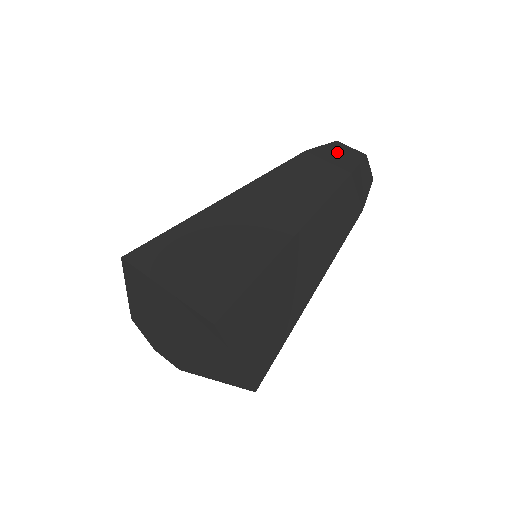
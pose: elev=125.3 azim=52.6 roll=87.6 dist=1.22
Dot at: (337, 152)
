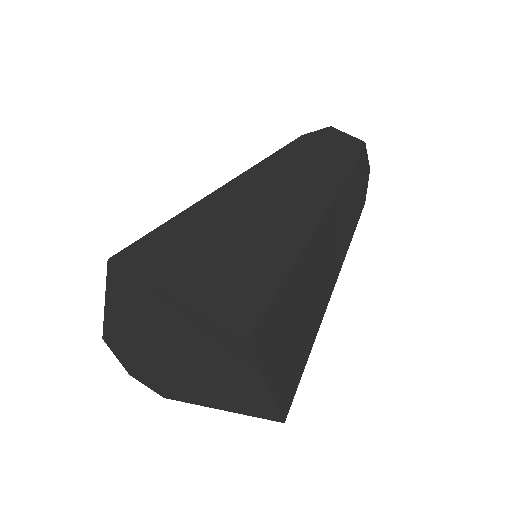
Dot at: (335, 138)
